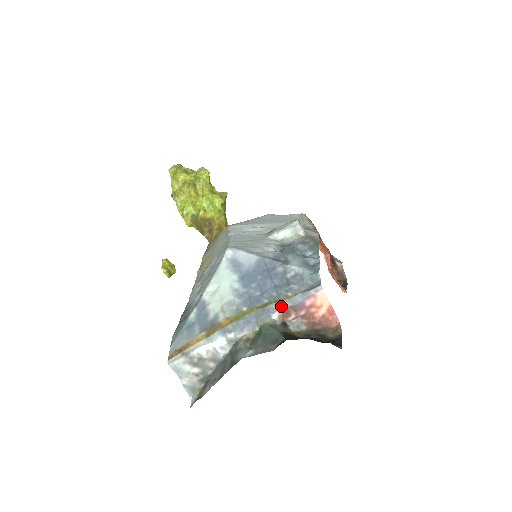
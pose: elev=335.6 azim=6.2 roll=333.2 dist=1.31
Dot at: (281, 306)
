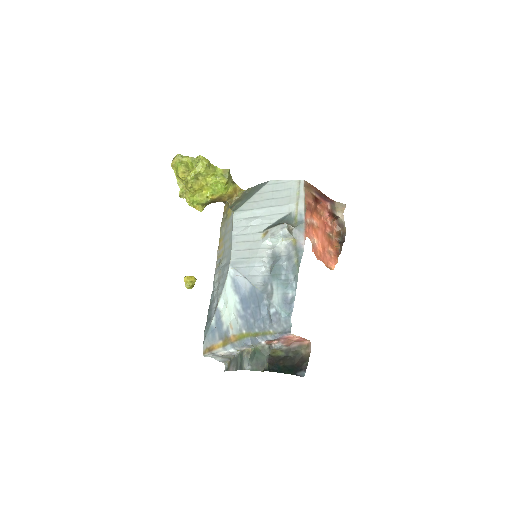
Dot at: (266, 339)
